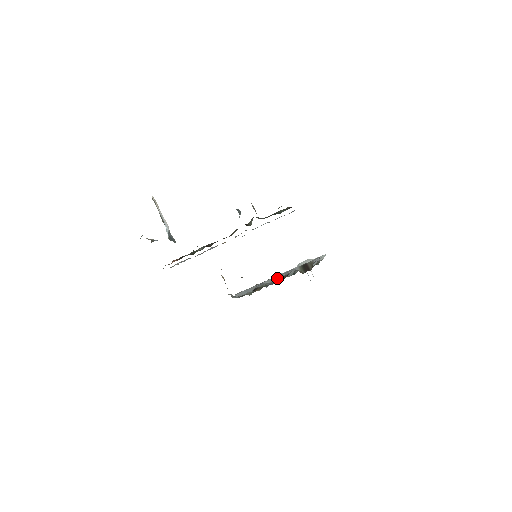
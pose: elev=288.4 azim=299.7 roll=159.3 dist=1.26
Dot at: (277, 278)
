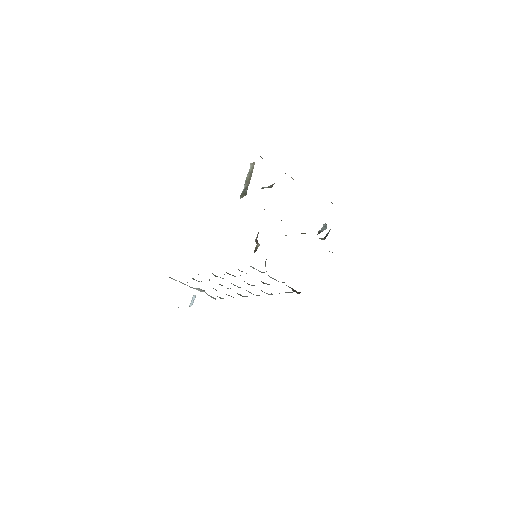
Dot at: occluded
